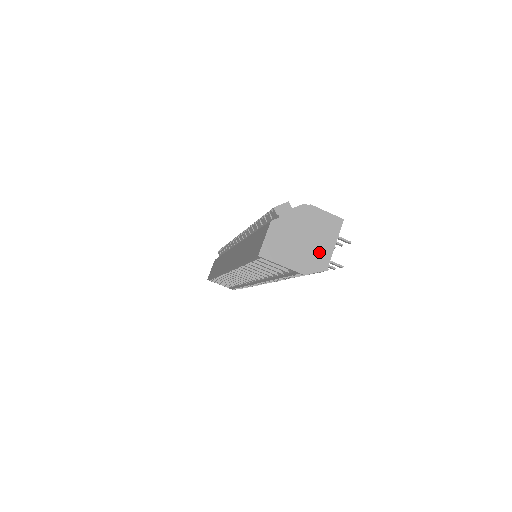
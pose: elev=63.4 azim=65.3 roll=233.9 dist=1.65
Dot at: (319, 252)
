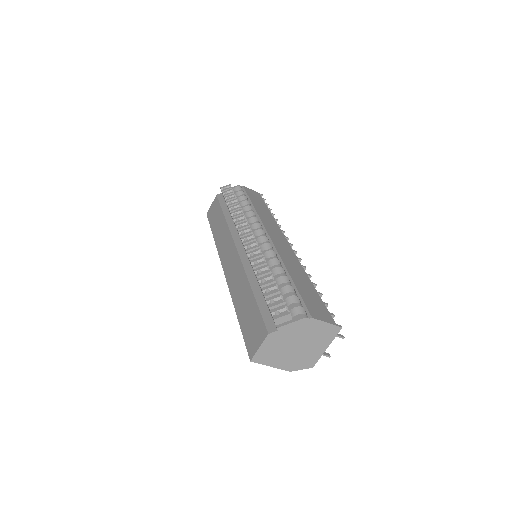
Dot at: (310, 355)
